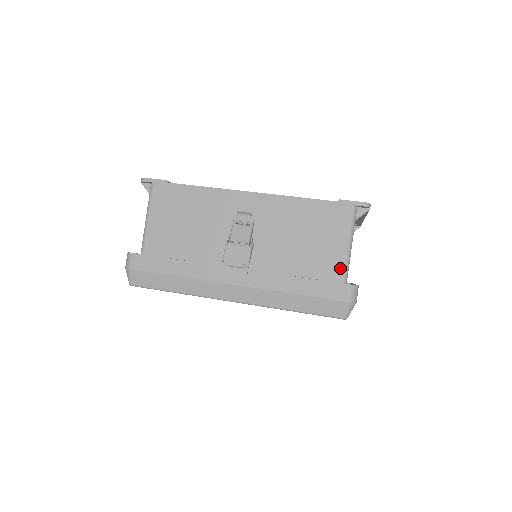
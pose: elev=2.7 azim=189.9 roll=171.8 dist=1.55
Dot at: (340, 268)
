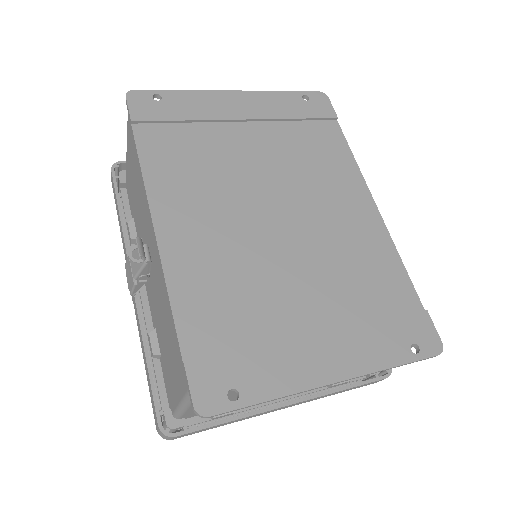
Dot at: (174, 403)
